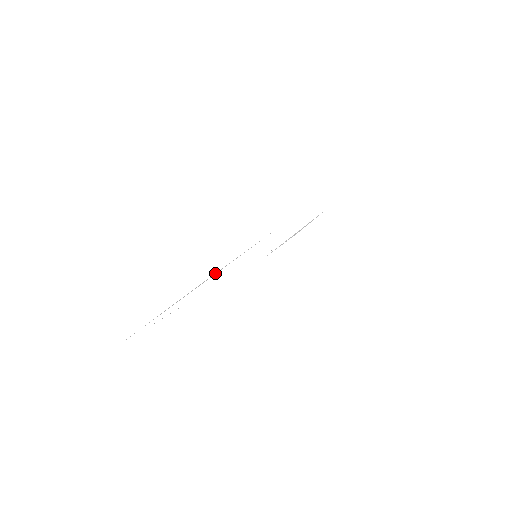
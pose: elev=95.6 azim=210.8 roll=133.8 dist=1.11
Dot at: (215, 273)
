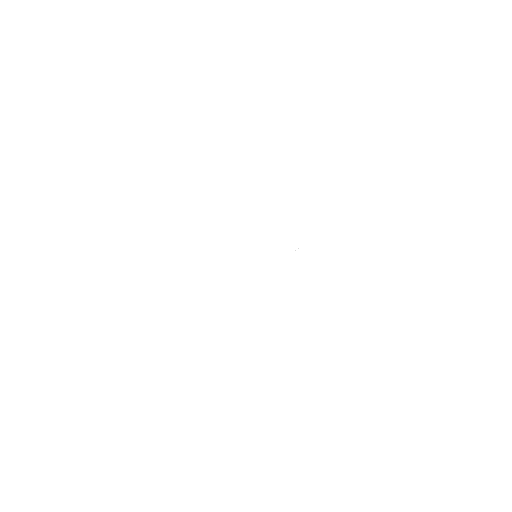
Dot at: occluded
